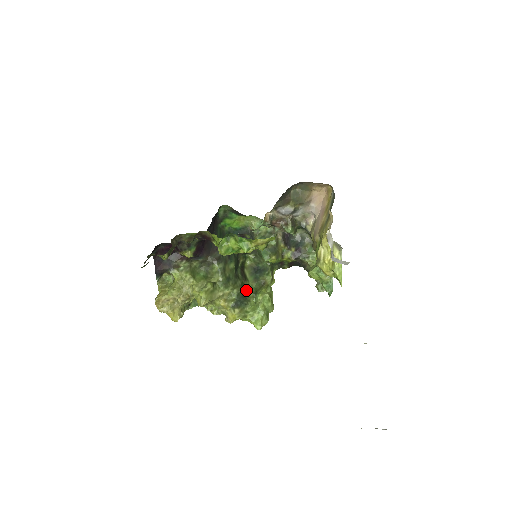
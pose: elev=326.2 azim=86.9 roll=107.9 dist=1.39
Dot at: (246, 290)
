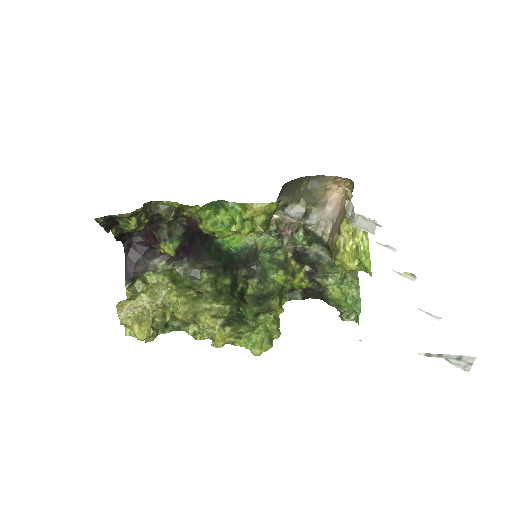
Dot at: (243, 310)
